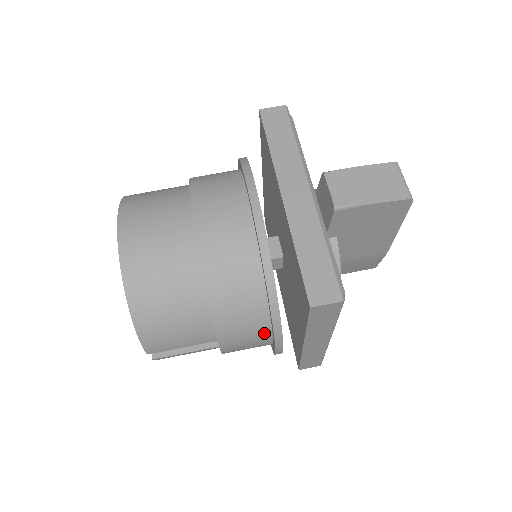
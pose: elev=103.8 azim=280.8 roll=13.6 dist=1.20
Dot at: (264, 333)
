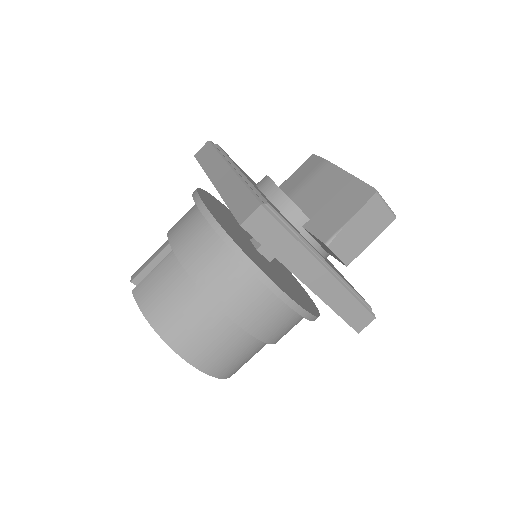
Dot at: occluded
